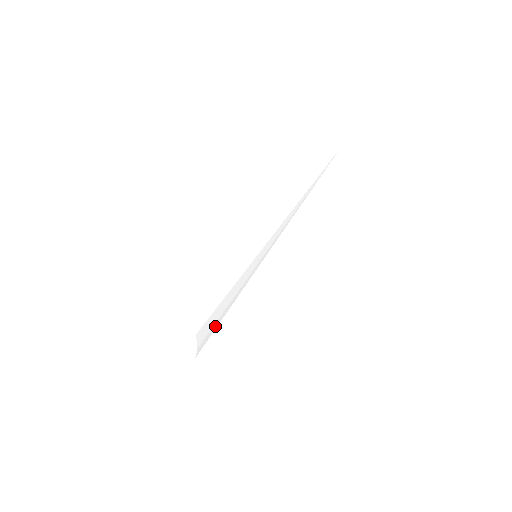
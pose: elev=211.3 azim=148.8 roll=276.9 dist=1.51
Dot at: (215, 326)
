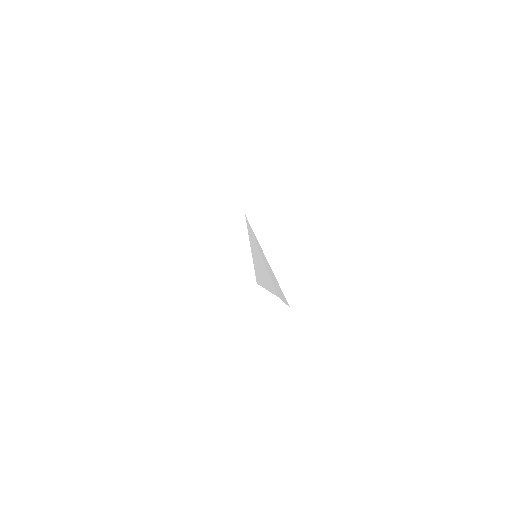
Dot at: (276, 285)
